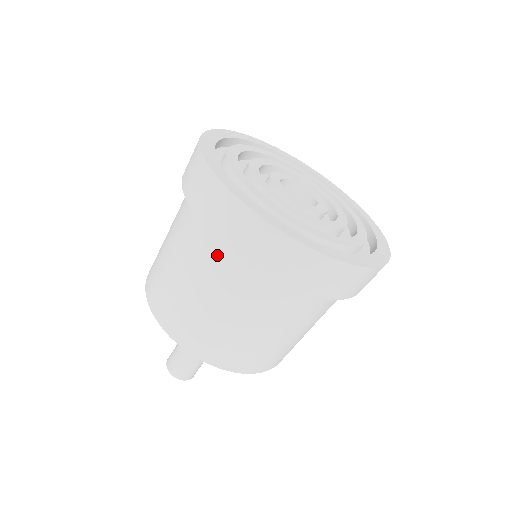
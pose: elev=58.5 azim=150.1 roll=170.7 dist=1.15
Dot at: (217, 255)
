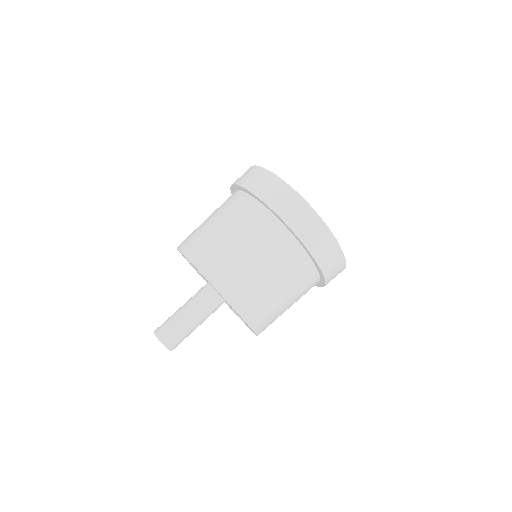
Dot at: occluded
